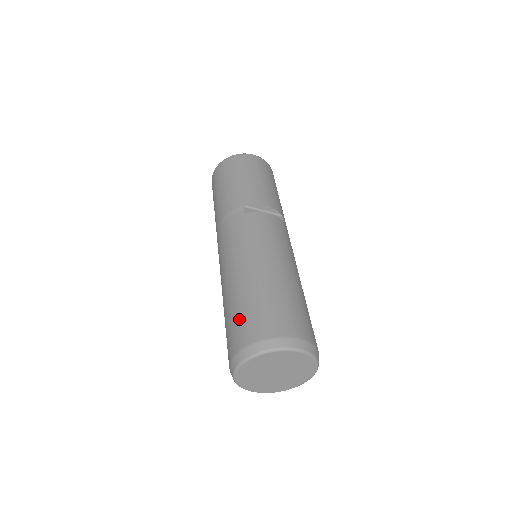
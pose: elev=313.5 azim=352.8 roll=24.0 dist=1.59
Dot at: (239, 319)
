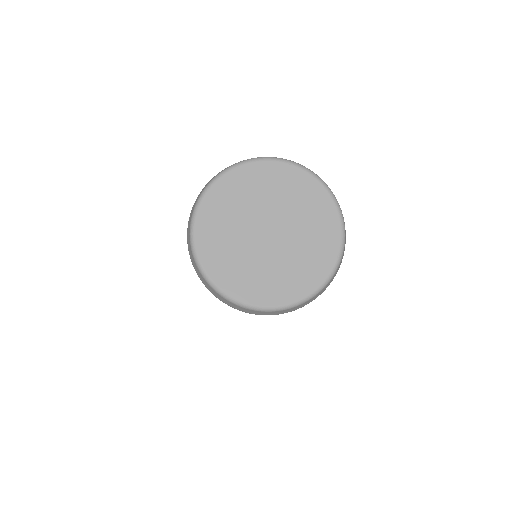
Dot at: occluded
